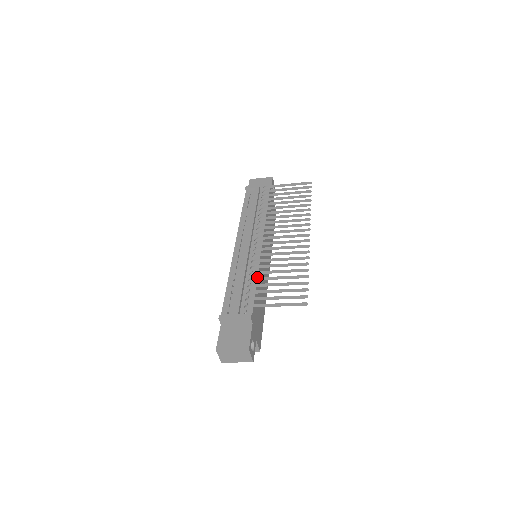
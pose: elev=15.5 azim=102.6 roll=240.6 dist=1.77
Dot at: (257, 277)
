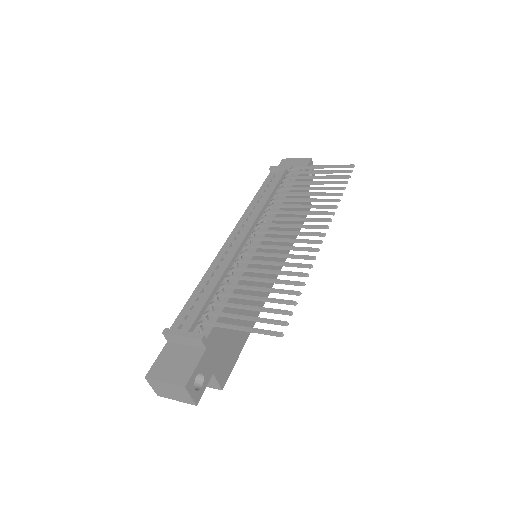
Dot at: occluded
